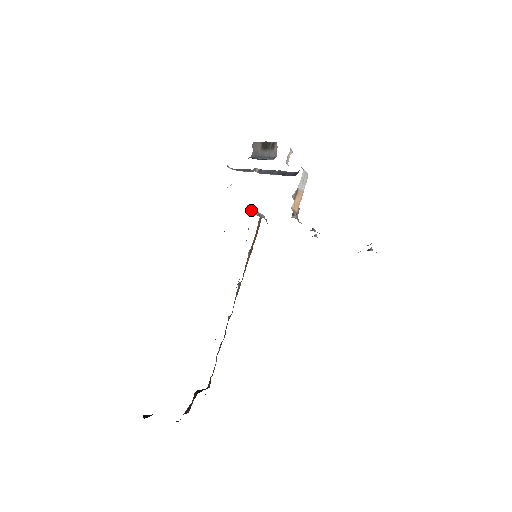
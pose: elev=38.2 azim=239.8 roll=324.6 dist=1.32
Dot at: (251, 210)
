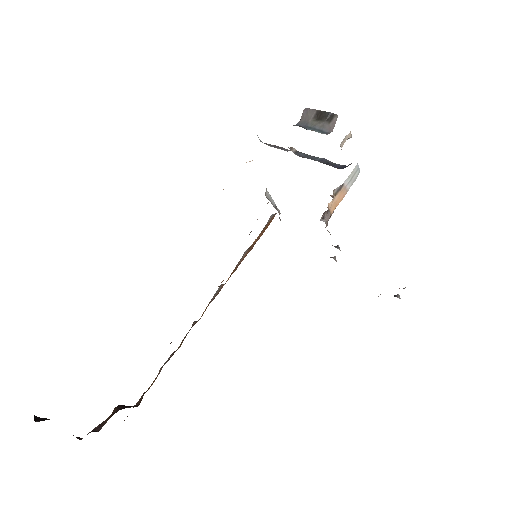
Dot at: (269, 197)
